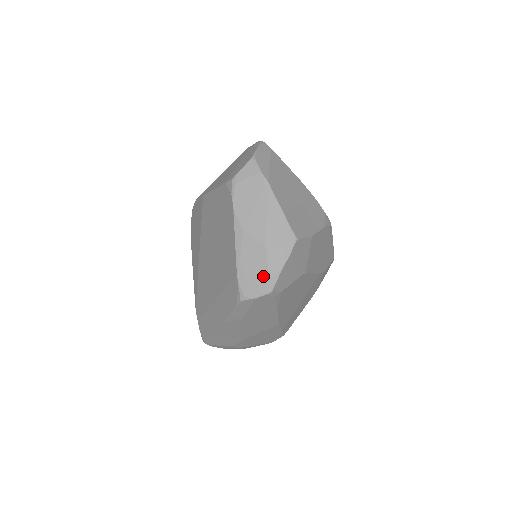
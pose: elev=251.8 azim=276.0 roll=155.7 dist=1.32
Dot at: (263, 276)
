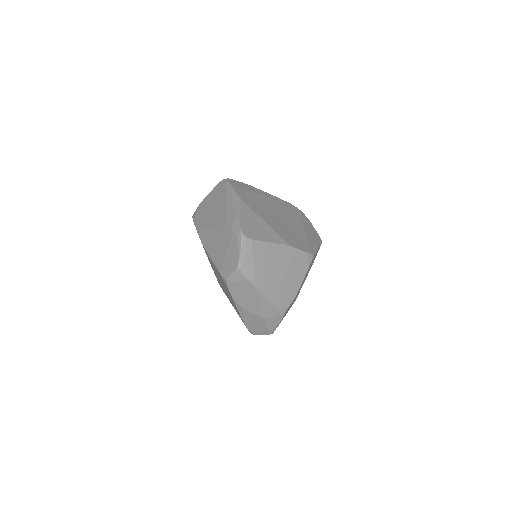
Dot at: (264, 329)
